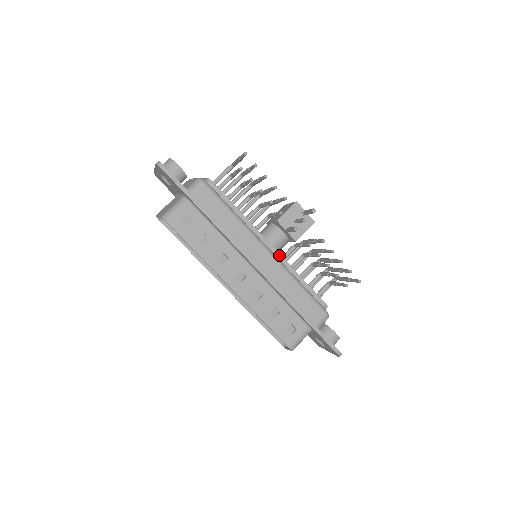
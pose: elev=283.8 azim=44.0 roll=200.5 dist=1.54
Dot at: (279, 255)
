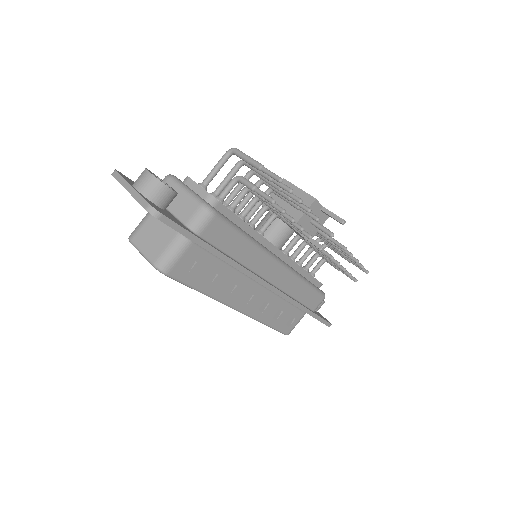
Dot at: (287, 257)
